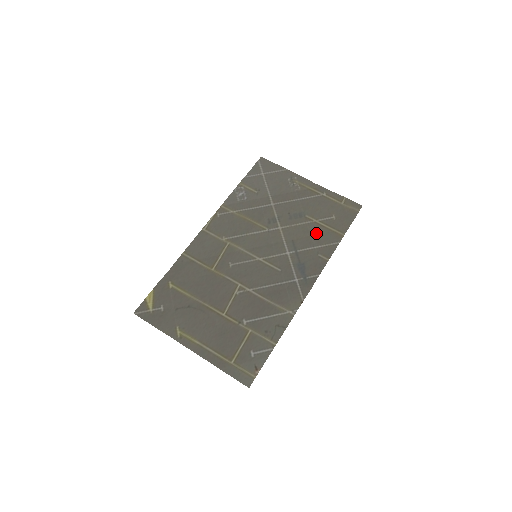
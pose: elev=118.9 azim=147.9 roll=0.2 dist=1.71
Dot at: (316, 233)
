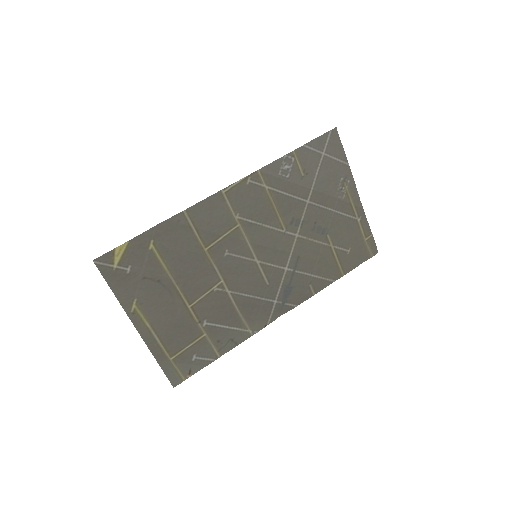
Dot at: (323, 260)
